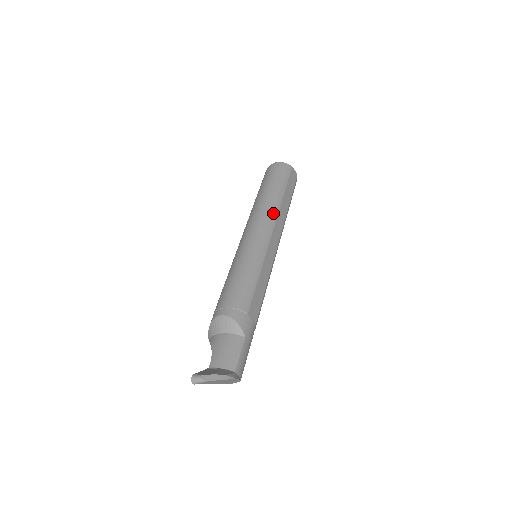
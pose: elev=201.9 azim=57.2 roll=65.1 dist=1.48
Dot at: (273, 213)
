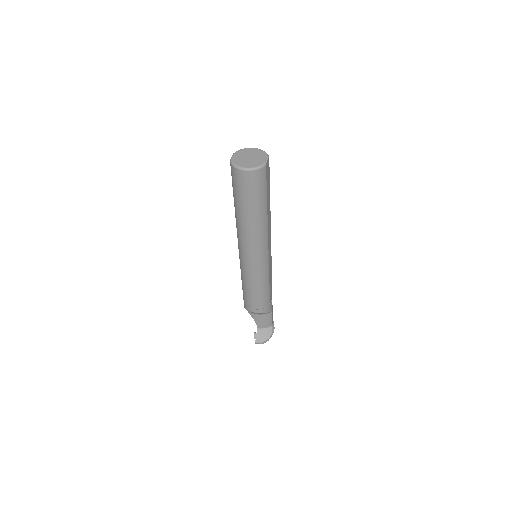
Dot at: (265, 235)
